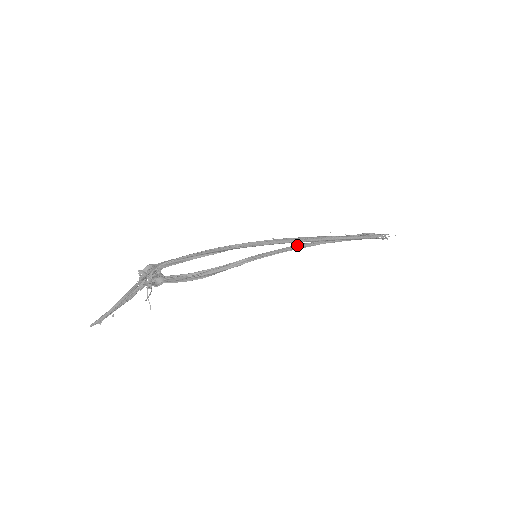
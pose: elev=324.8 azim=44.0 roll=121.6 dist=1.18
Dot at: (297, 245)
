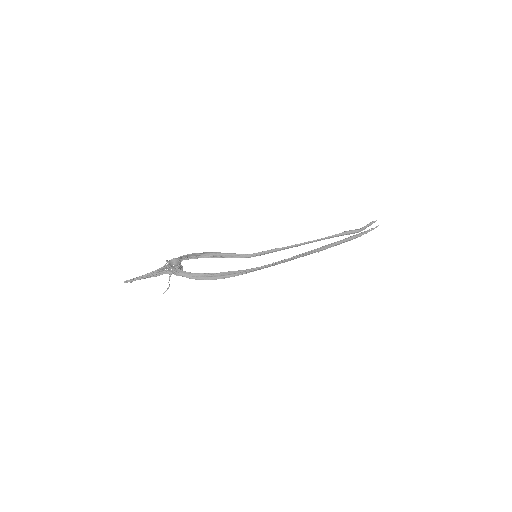
Dot at: occluded
